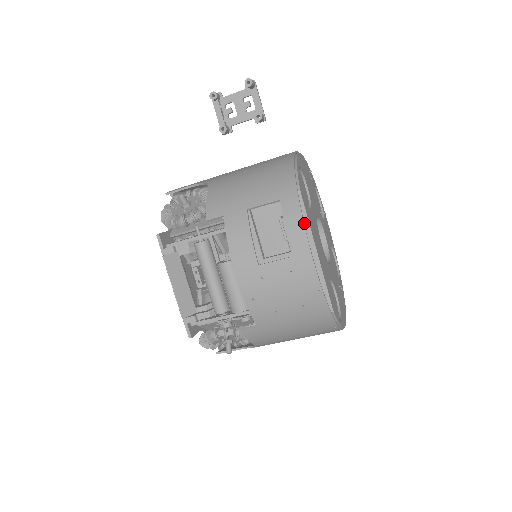
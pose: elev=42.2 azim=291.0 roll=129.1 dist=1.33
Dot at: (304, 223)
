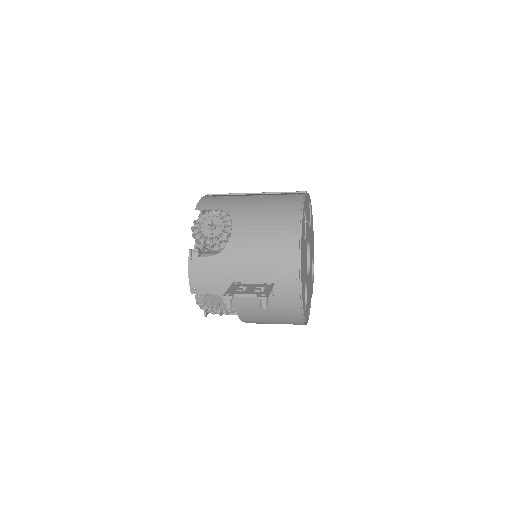
Dot at: occluded
